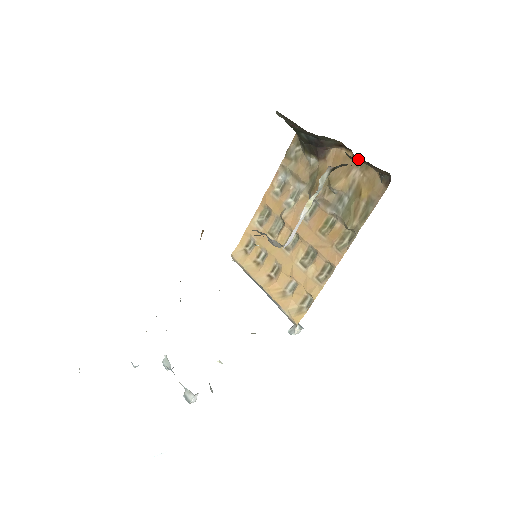
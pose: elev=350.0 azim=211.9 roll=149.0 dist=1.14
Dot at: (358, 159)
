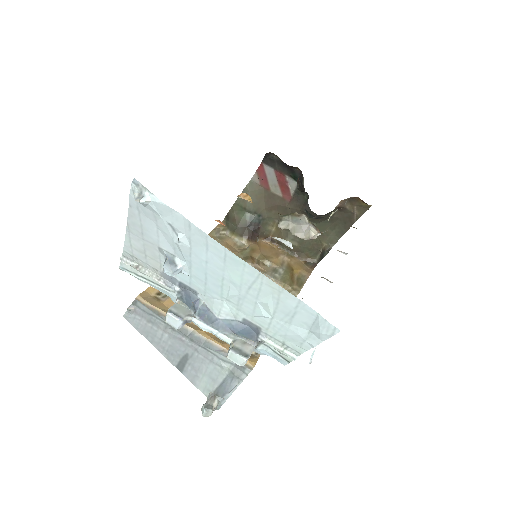
Dot at: (284, 250)
